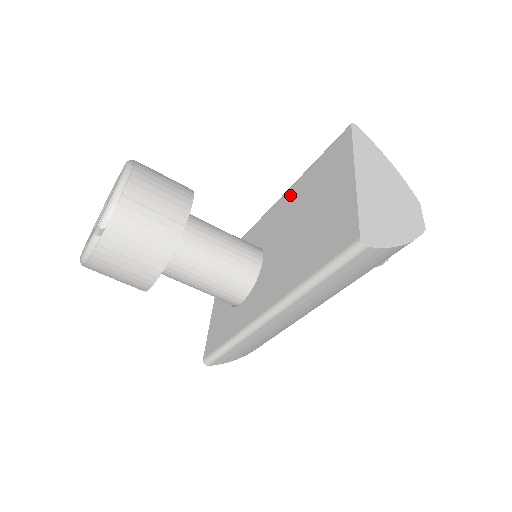
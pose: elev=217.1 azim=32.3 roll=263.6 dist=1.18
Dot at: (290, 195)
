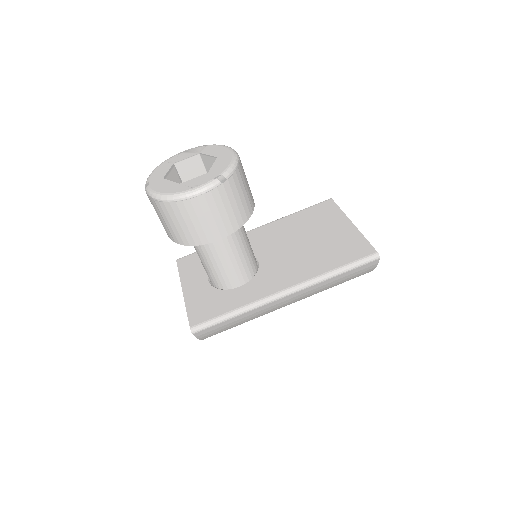
Dot at: (275, 226)
